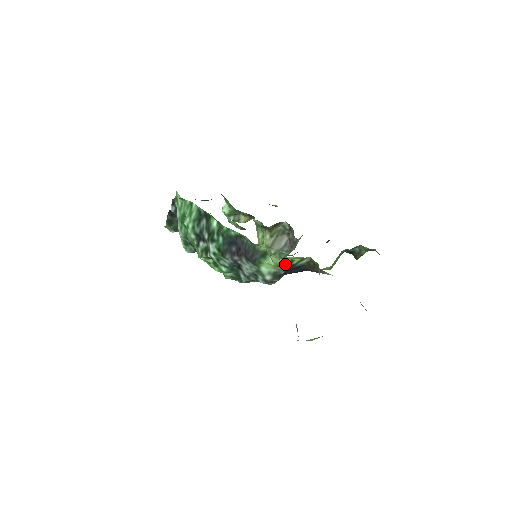
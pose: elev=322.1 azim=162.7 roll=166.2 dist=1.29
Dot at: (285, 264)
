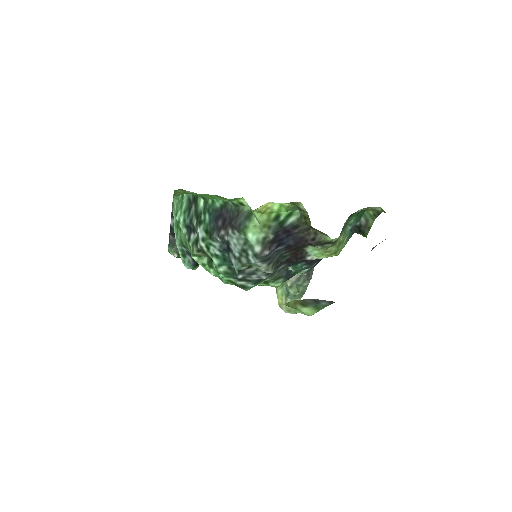
Dot at: (272, 221)
